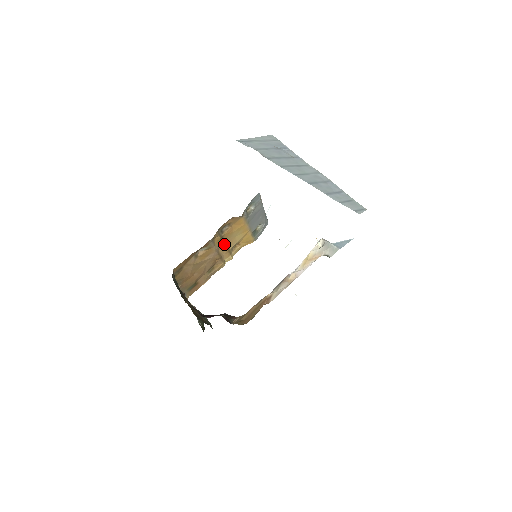
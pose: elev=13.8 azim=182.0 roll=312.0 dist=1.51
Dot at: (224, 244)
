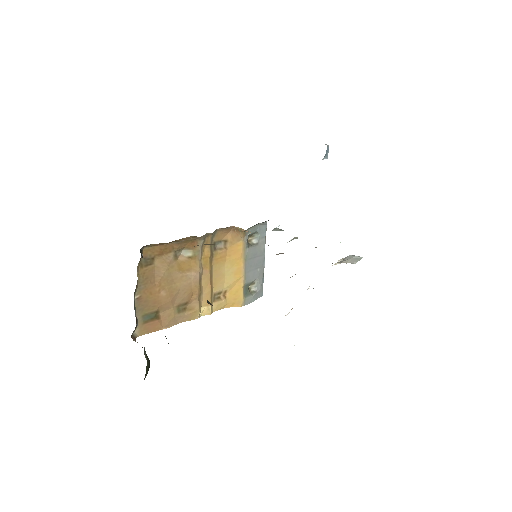
Dot at: (210, 273)
